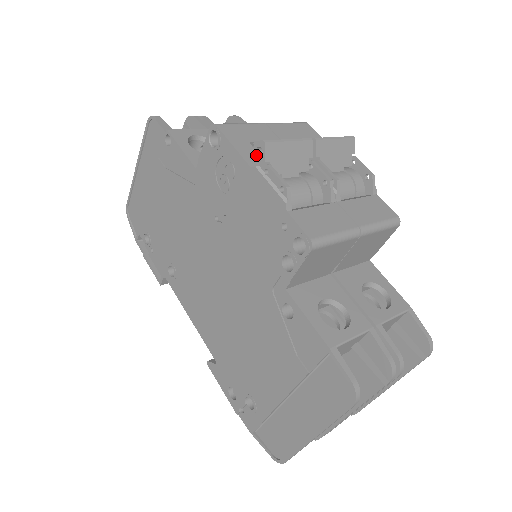
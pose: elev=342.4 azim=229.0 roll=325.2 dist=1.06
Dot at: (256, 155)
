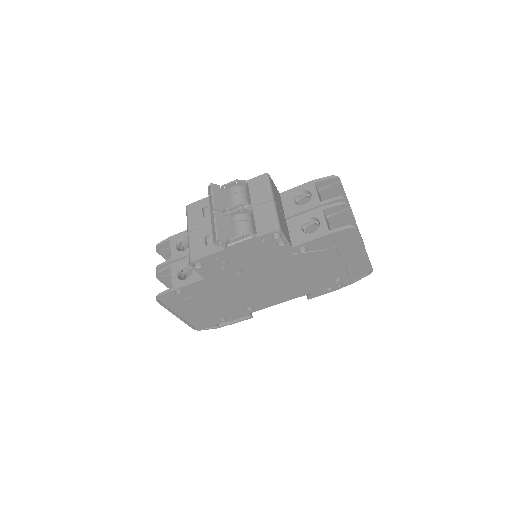
Dot at: (221, 245)
